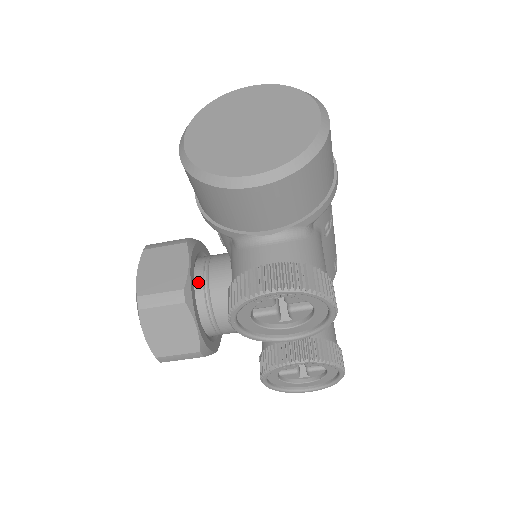
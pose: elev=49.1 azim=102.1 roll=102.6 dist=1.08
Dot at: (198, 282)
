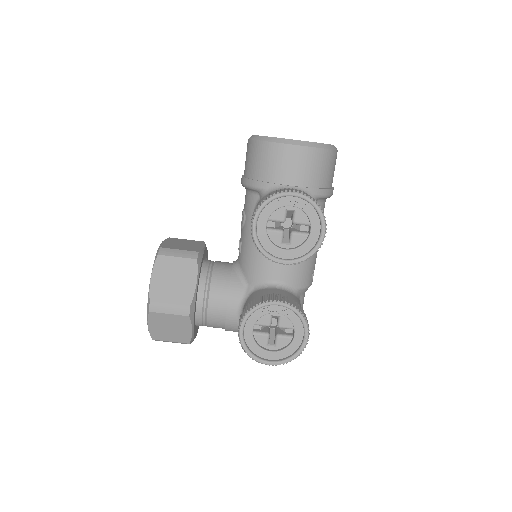
Dot at: (205, 263)
